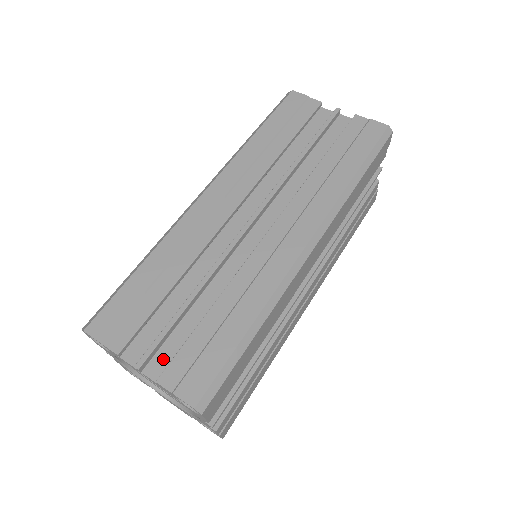
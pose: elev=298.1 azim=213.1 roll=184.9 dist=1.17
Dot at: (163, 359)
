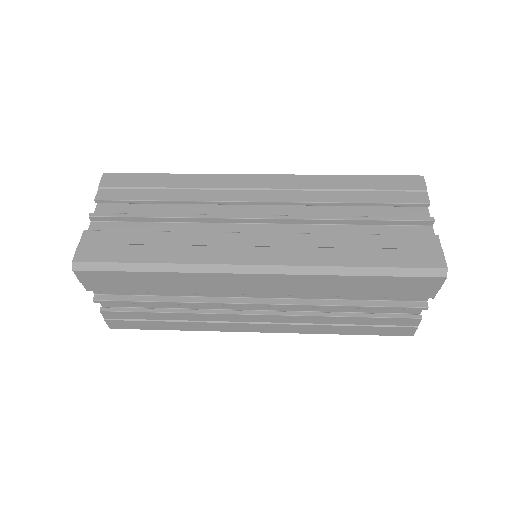
Dot at: (106, 228)
